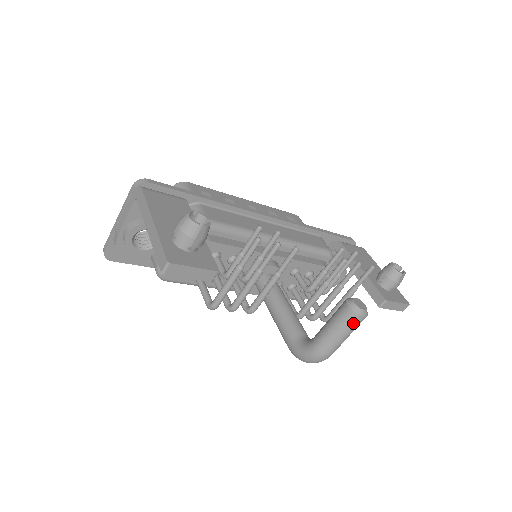
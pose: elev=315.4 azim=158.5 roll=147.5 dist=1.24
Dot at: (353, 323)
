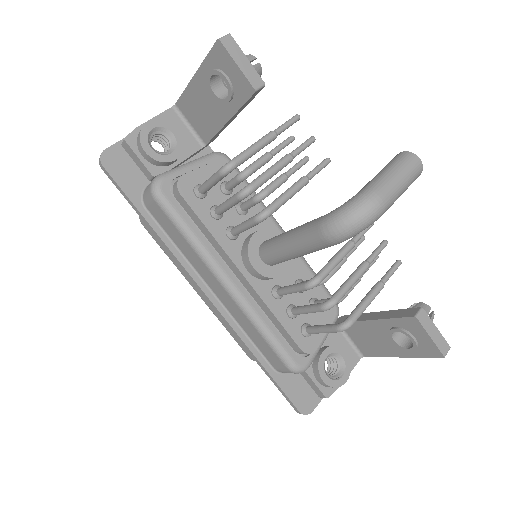
Dot at: (409, 162)
